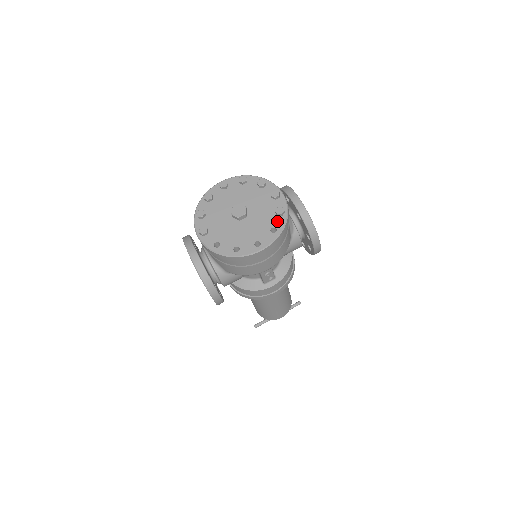
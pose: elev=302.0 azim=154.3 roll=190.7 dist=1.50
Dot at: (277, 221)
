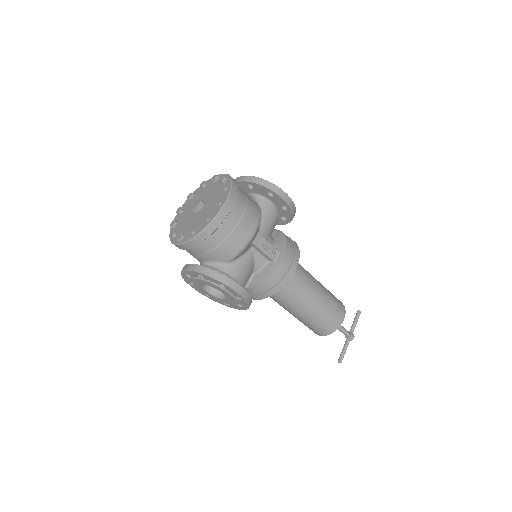
Dot at: (225, 184)
